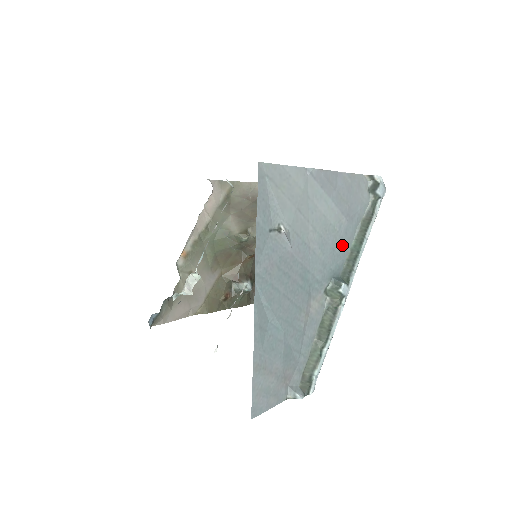
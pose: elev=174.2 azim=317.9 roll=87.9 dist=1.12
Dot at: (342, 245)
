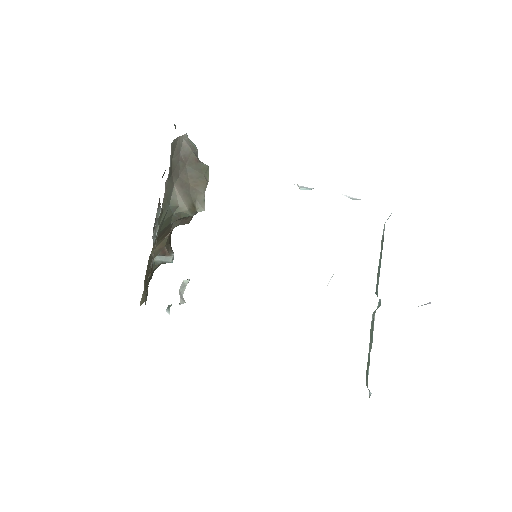
Dot at: occluded
